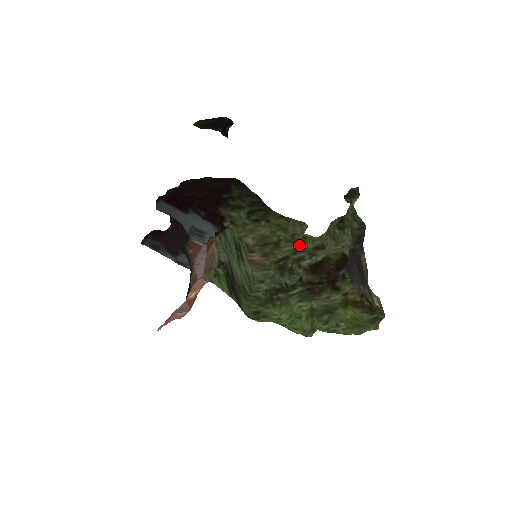
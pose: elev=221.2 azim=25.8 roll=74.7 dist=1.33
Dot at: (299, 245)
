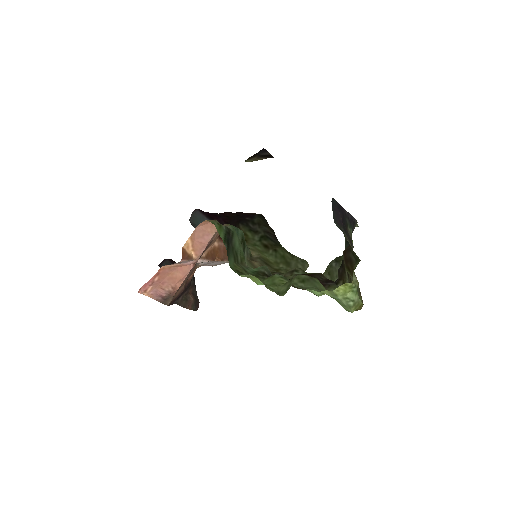
Dot at: occluded
